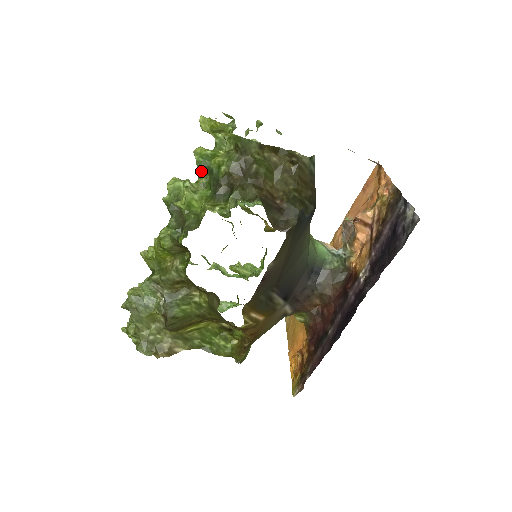
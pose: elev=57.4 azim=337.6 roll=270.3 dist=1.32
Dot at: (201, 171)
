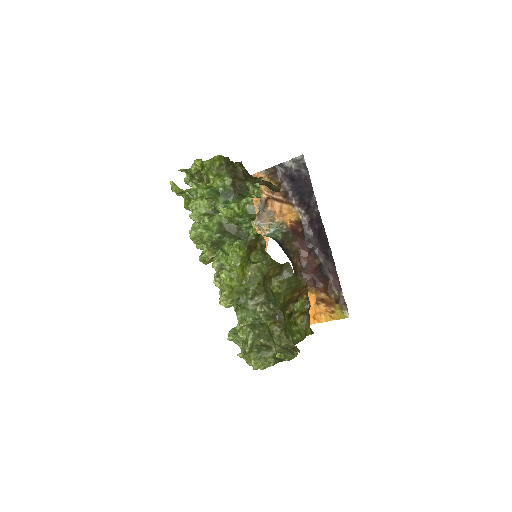
Dot at: (197, 217)
